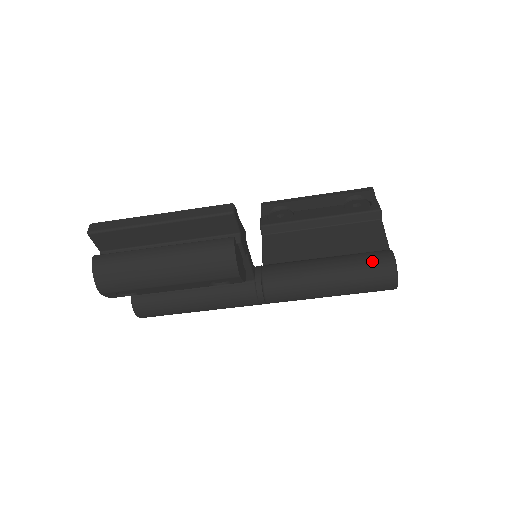
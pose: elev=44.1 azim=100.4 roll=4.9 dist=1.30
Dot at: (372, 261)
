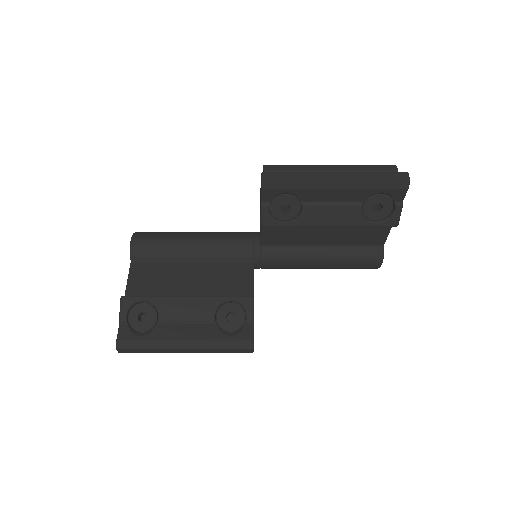
Dot at: (361, 267)
